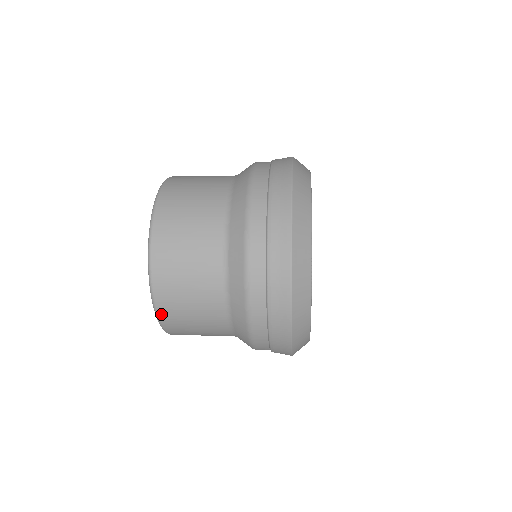
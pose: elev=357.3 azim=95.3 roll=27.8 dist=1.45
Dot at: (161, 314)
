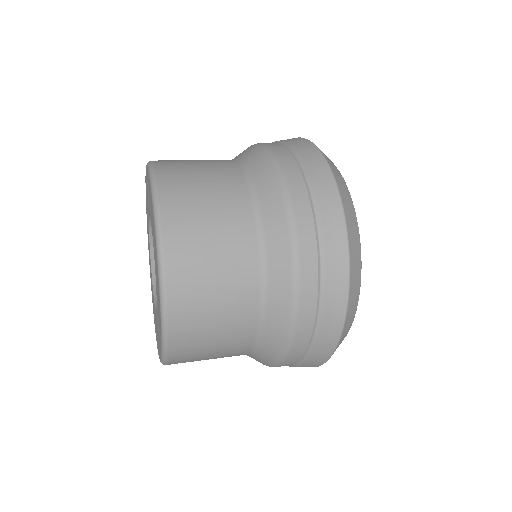
Dot at: occluded
